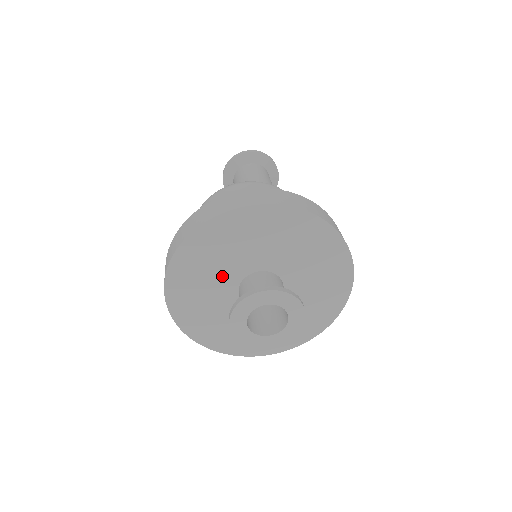
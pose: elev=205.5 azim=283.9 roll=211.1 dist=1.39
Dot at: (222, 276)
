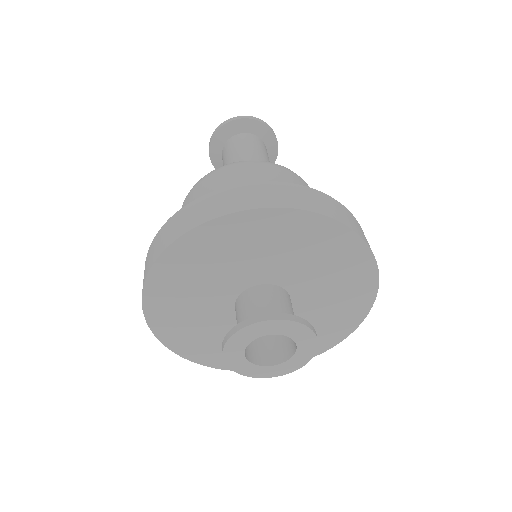
Dot at: (211, 297)
